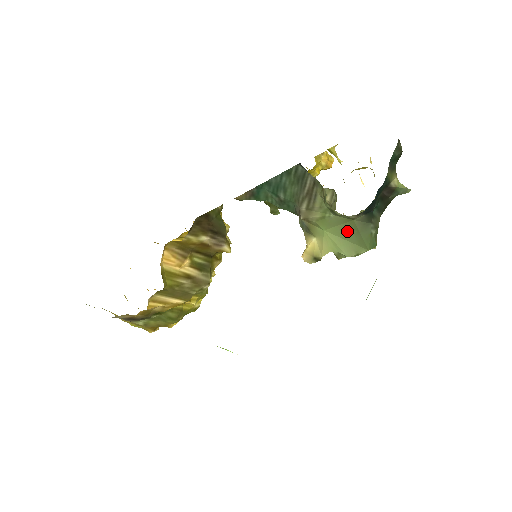
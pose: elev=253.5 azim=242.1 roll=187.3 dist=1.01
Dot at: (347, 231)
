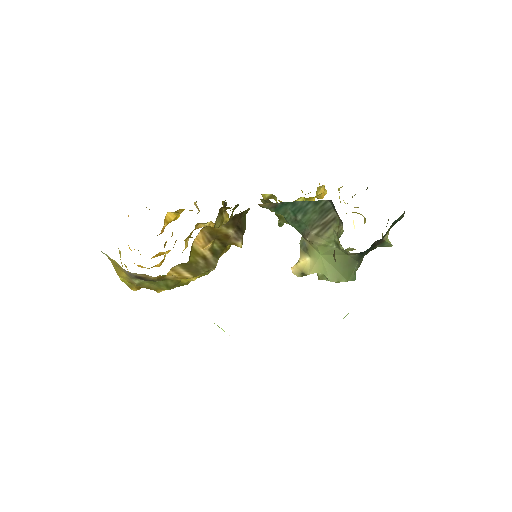
Dot at: (339, 262)
